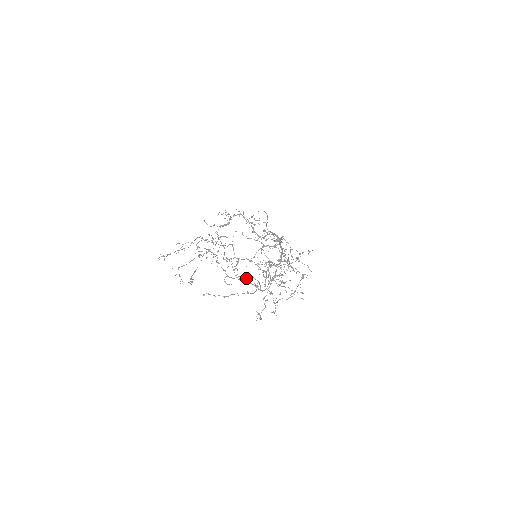
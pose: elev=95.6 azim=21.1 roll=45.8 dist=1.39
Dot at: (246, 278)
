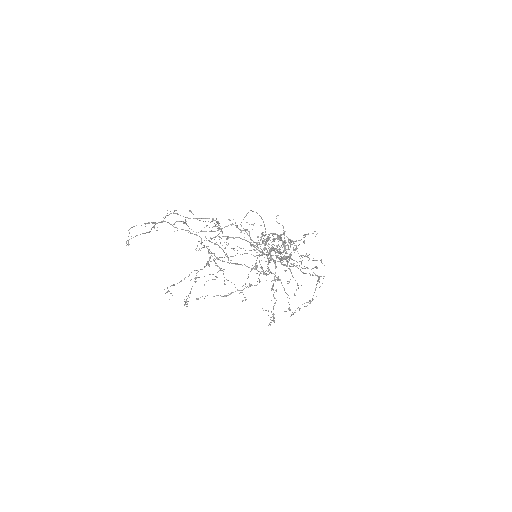
Dot at: (240, 254)
